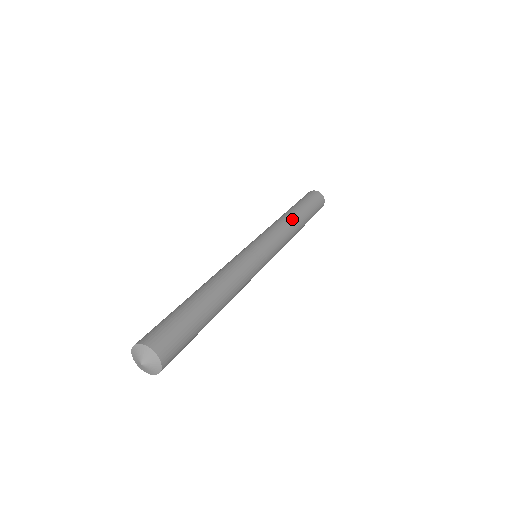
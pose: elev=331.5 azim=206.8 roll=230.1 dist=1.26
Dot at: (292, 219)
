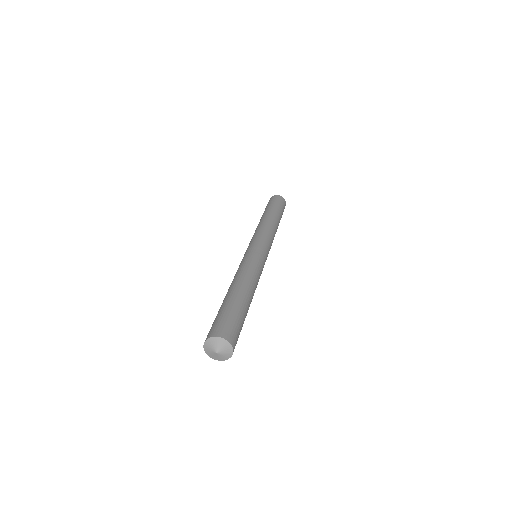
Dot at: (272, 222)
